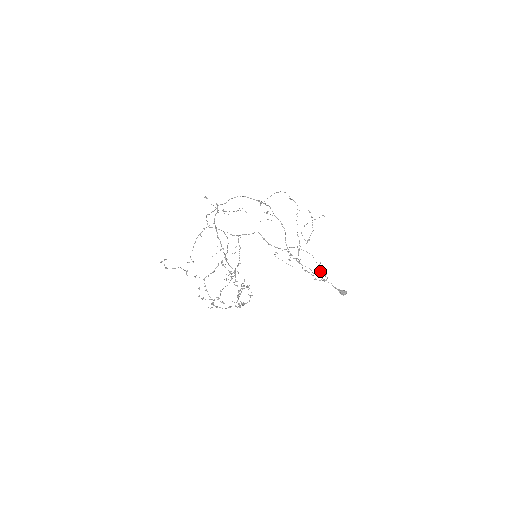
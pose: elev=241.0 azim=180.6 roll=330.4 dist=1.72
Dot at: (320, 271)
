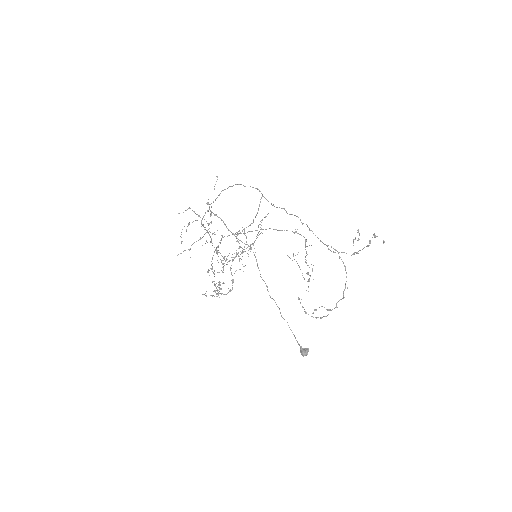
Dot at: occluded
